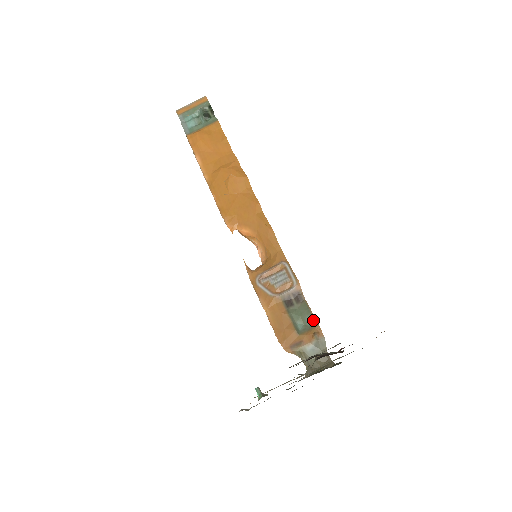
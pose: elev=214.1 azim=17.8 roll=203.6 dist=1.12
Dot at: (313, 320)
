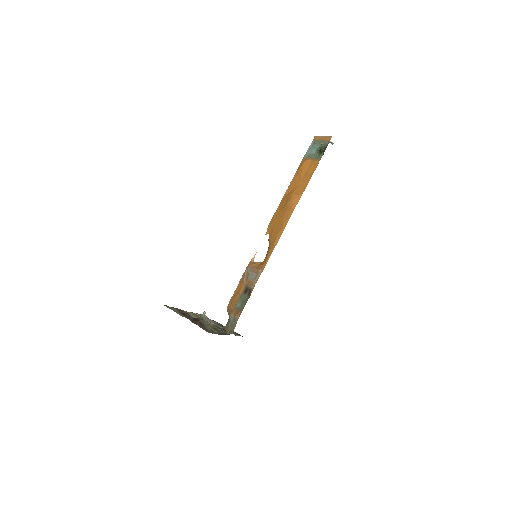
Dot at: (243, 308)
